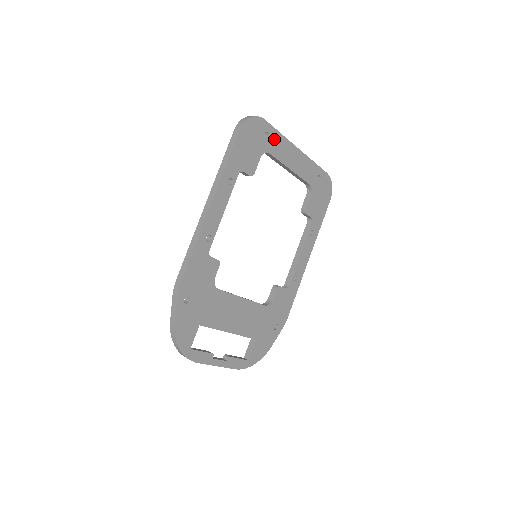
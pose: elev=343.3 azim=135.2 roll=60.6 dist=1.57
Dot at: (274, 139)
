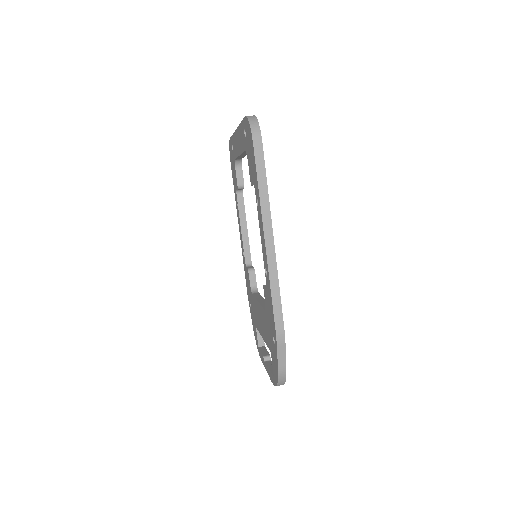
Dot at: occluded
